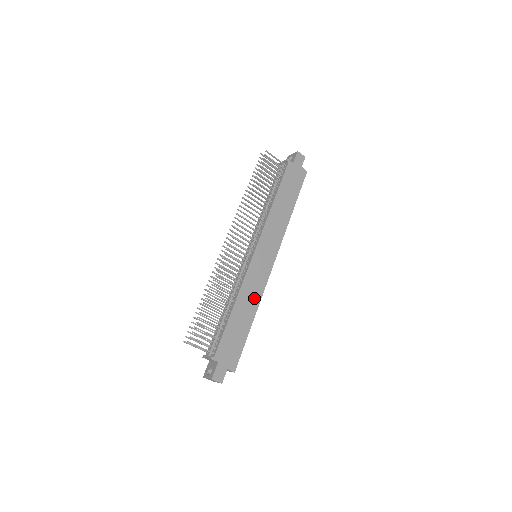
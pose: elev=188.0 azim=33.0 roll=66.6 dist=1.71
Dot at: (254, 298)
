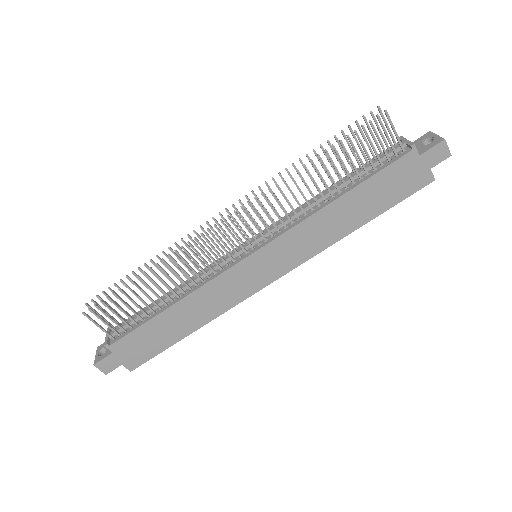
Dot at: (211, 309)
